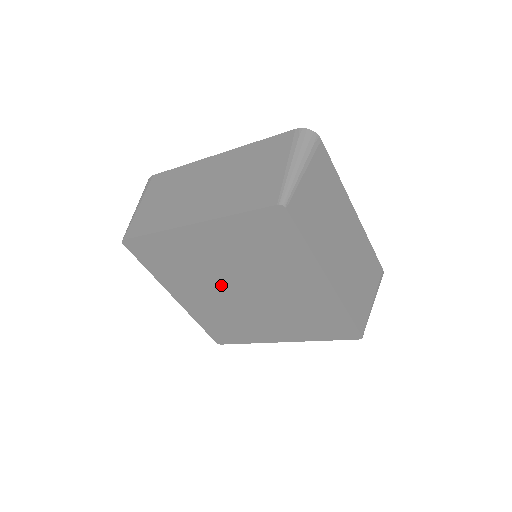
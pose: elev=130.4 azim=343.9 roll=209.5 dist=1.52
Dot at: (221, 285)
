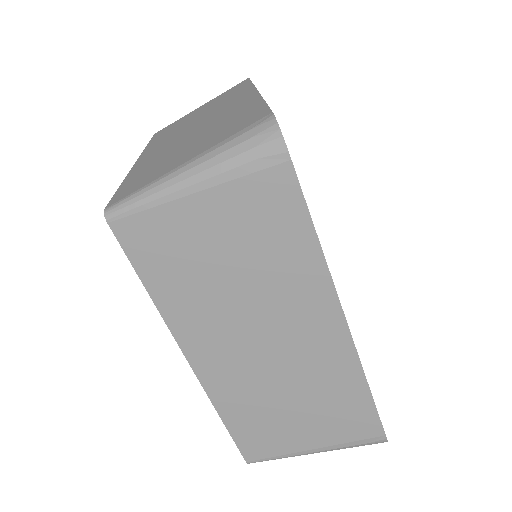
Dot at: occluded
